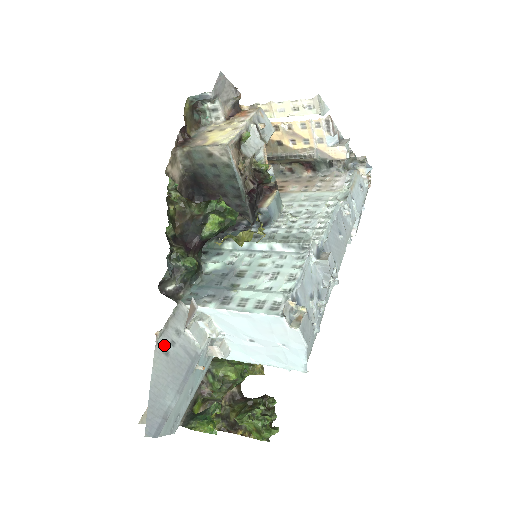
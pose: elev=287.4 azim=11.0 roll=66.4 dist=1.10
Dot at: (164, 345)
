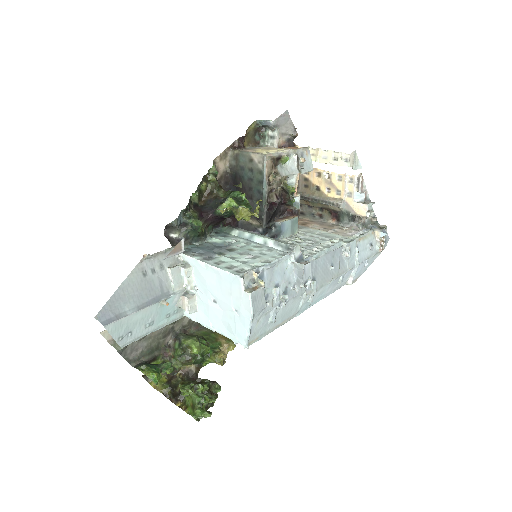
Dot at: (146, 267)
